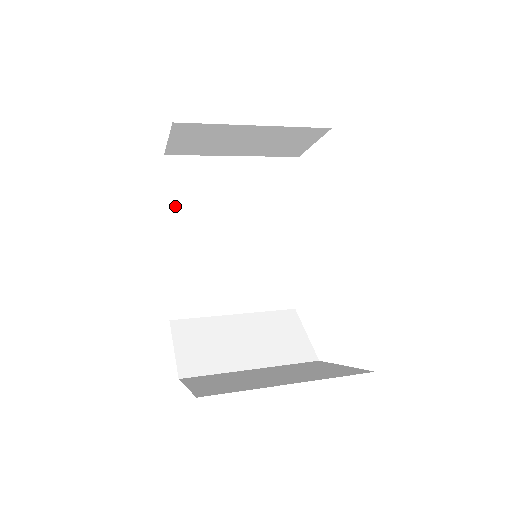
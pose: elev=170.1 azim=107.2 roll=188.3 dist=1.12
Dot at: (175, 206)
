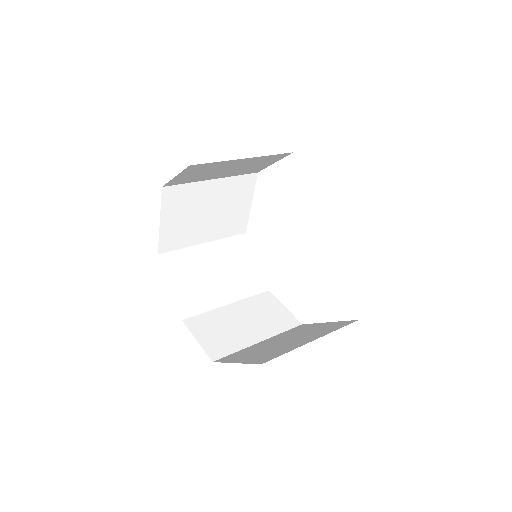
Dot at: (168, 226)
